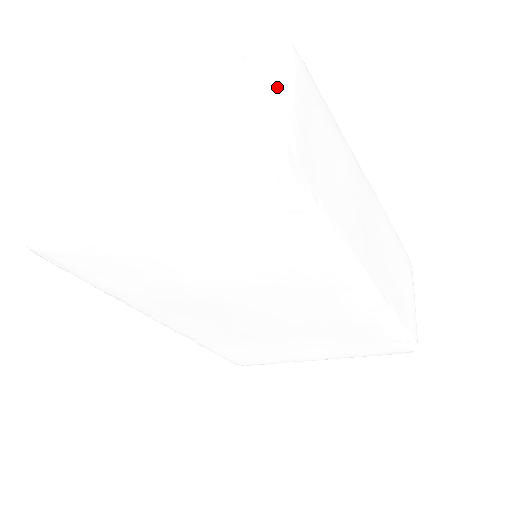
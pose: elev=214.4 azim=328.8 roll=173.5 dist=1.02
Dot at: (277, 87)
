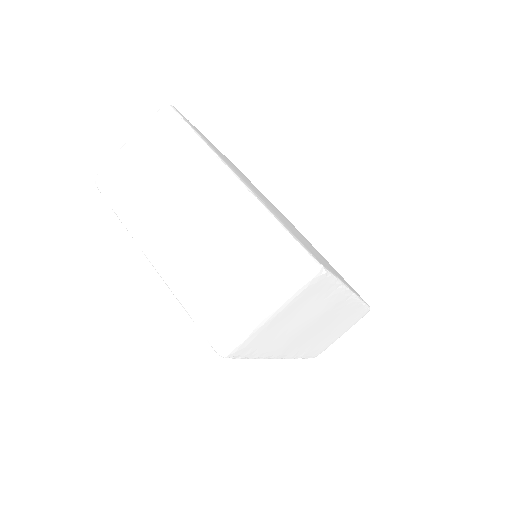
Dot at: (269, 307)
